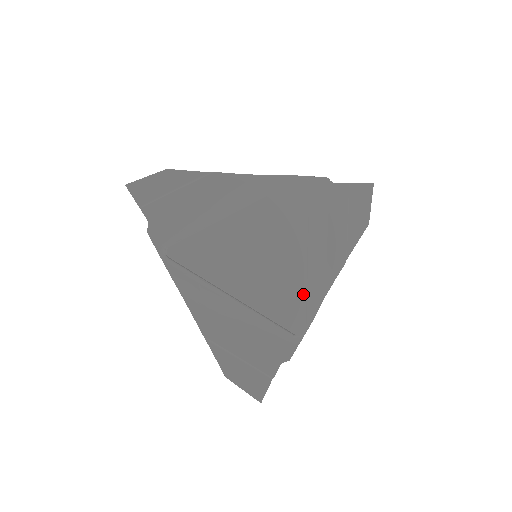
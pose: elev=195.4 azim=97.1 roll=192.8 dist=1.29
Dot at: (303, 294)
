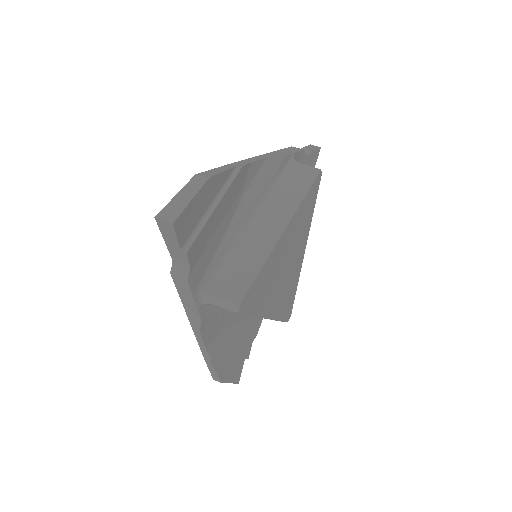
Dot at: (297, 285)
